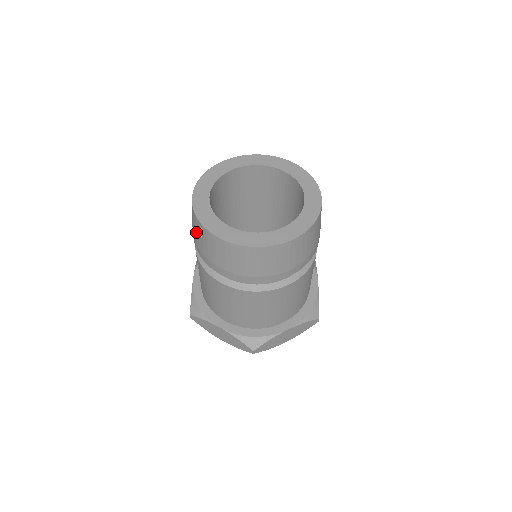
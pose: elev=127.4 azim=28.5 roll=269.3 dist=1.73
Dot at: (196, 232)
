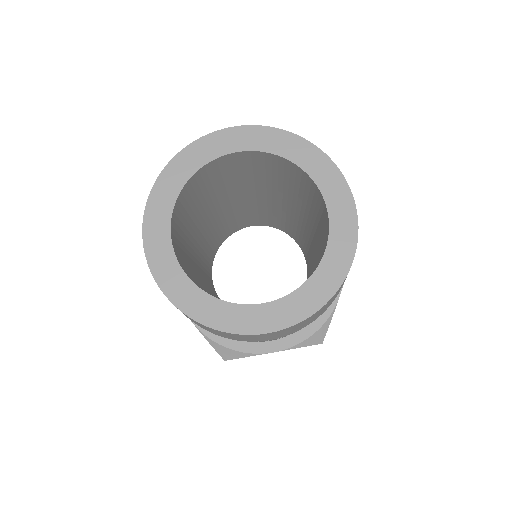
Dot at: occluded
